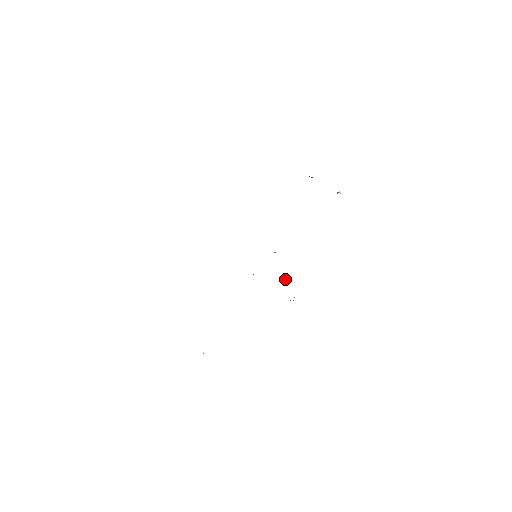
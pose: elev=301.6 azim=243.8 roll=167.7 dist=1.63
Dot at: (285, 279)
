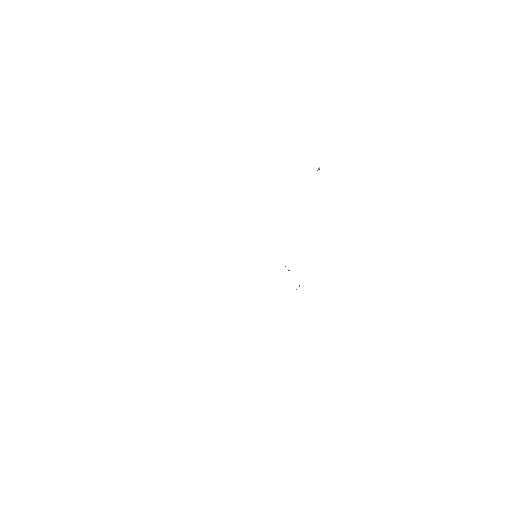
Dot at: occluded
